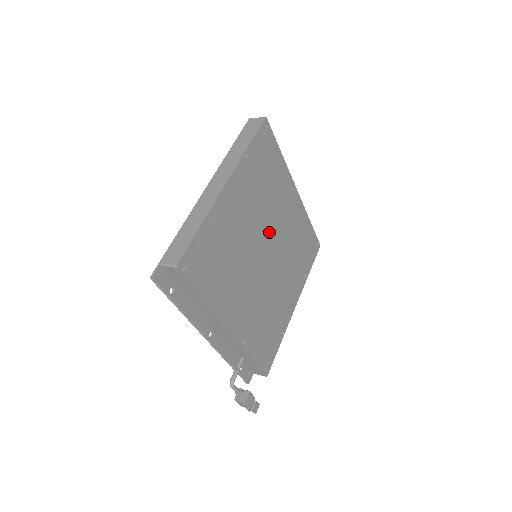
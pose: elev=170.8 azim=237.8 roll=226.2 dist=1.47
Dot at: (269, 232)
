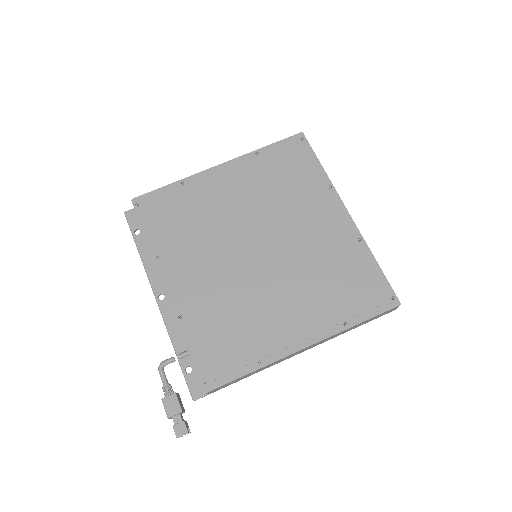
Dot at: (272, 230)
